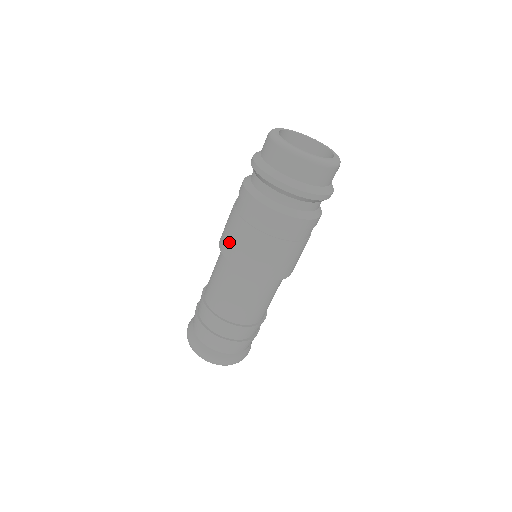
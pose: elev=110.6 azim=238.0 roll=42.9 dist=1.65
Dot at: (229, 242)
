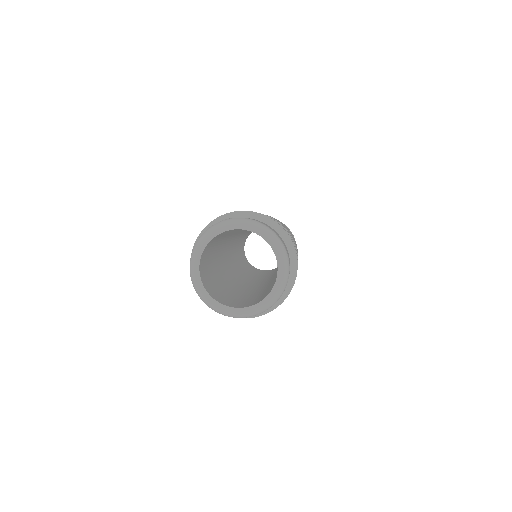
Dot at: occluded
